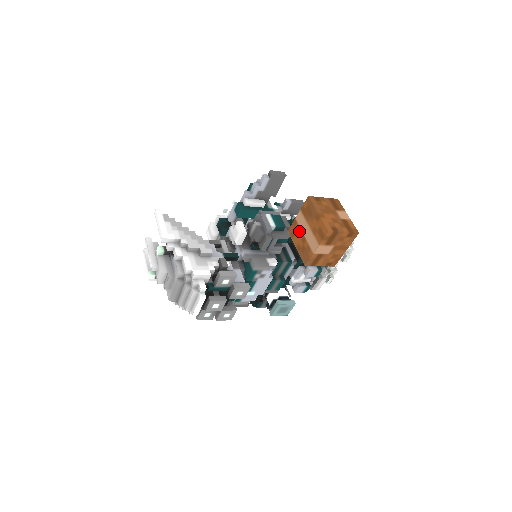
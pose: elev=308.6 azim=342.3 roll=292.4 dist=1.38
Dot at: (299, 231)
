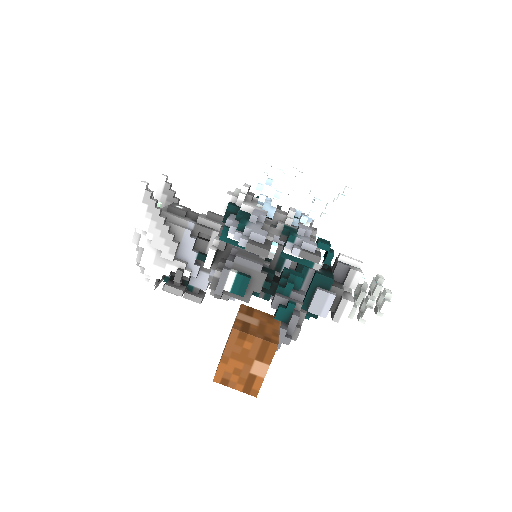
Dot at: occluded
